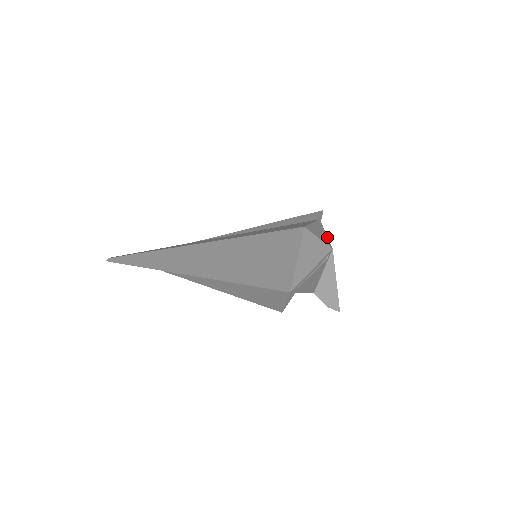
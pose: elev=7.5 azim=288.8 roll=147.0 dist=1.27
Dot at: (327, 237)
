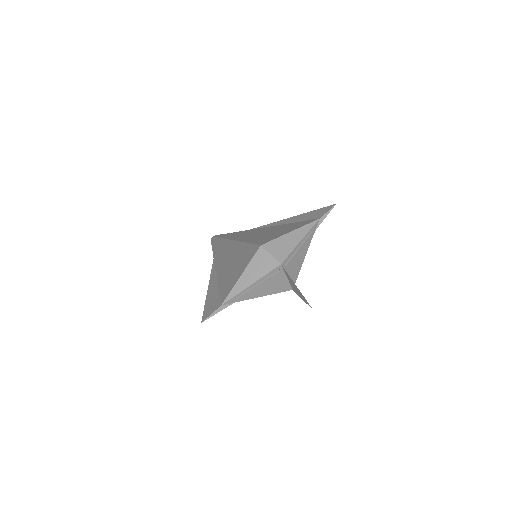
Dot at: (294, 247)
